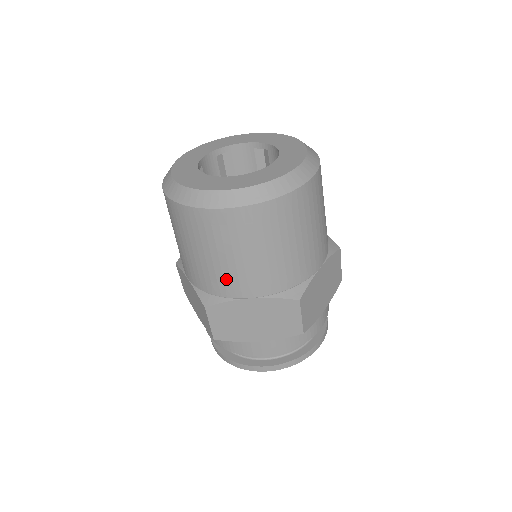
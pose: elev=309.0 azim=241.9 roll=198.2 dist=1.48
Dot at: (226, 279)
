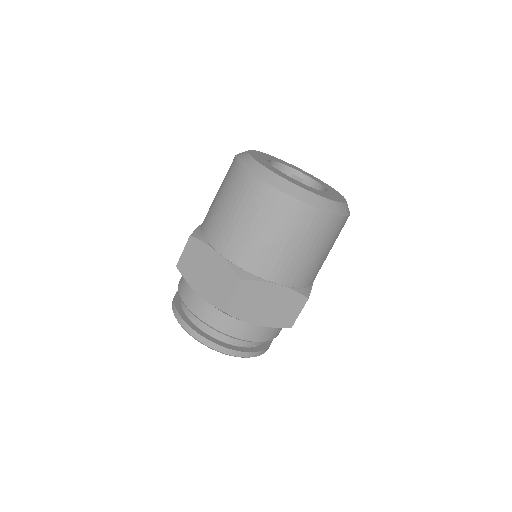
Dot at: (216, 225)
